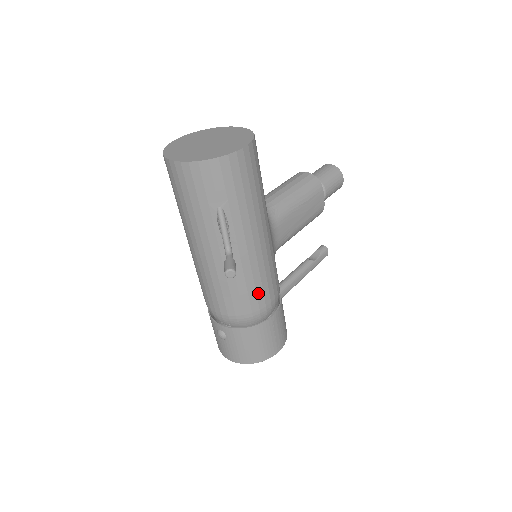
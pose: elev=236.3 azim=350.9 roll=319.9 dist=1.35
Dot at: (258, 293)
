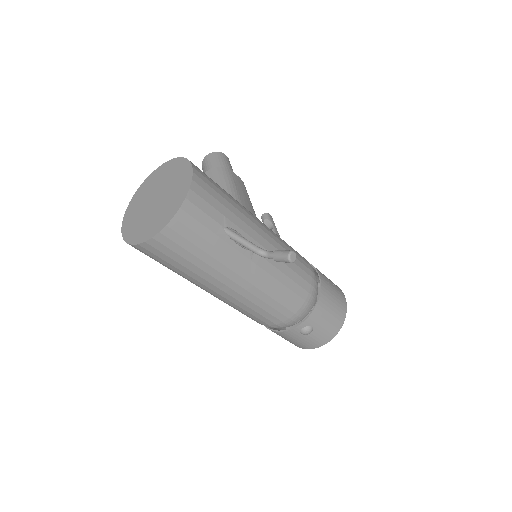
Dot at: (300, 266)
